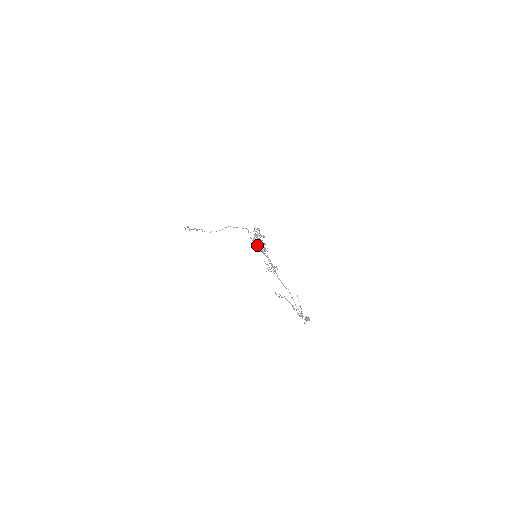
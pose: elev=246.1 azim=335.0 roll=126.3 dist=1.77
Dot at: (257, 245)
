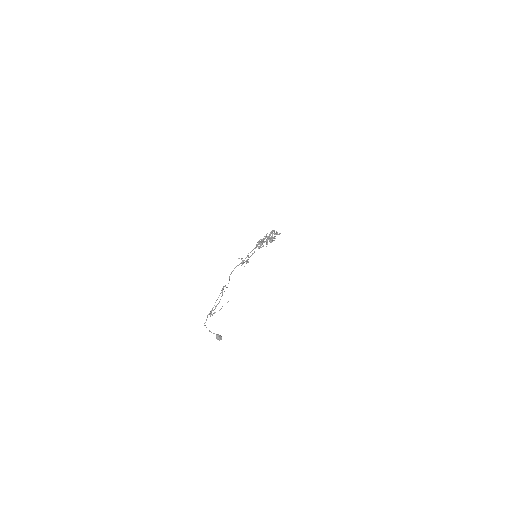
Dot at: (262, 239)
